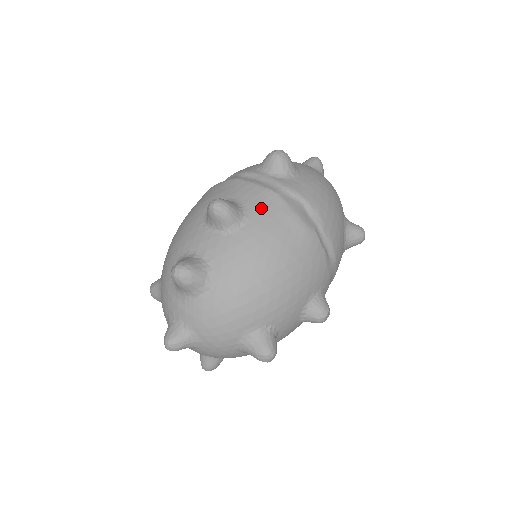
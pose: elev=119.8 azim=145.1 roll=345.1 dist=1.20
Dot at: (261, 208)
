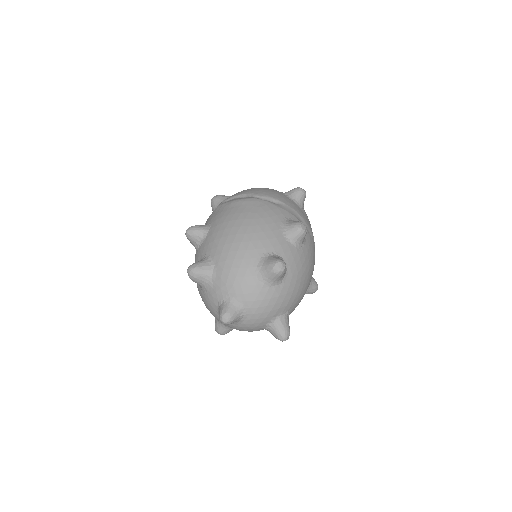
Dot at: (215, 215)
